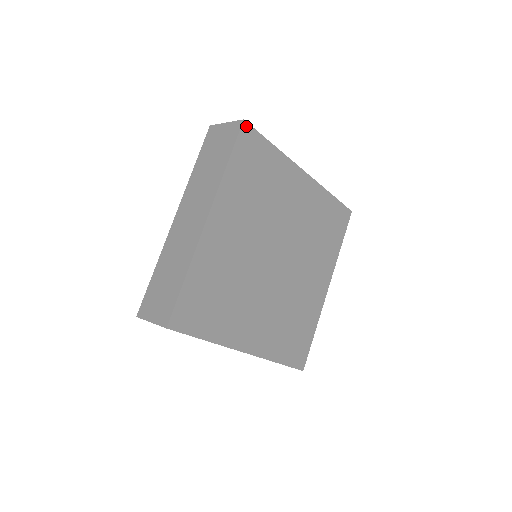
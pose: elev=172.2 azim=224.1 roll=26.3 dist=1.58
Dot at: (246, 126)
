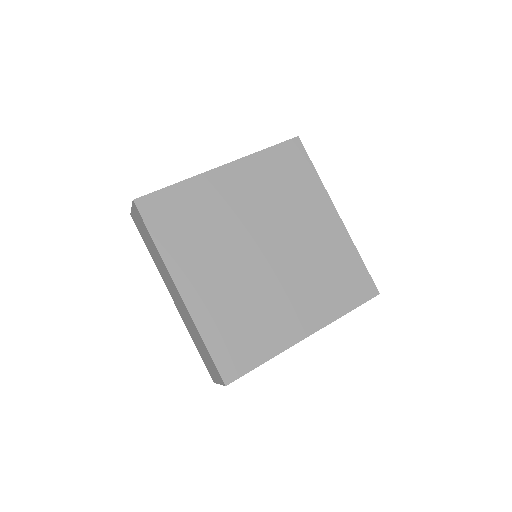
Dot at: (139, 201)
